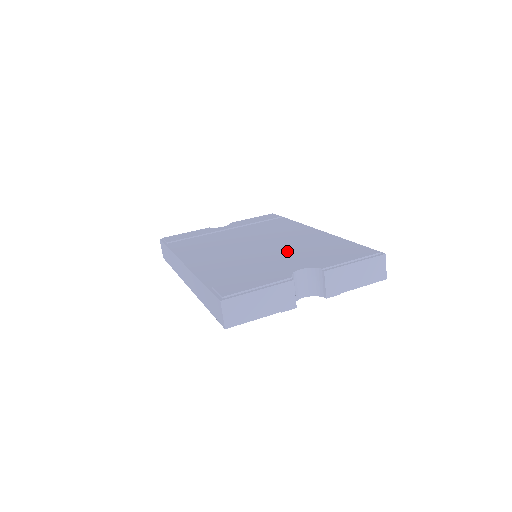
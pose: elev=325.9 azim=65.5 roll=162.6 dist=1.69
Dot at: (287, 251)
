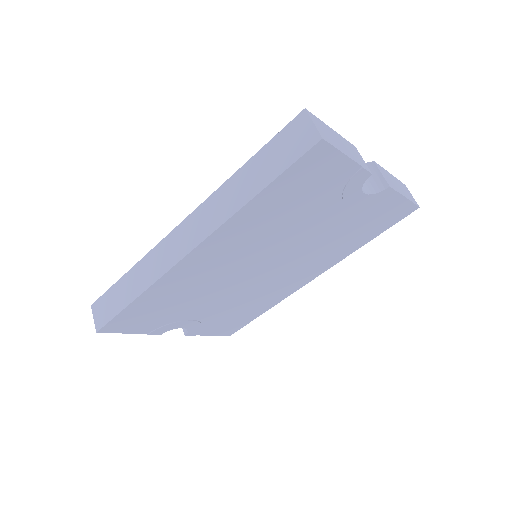
Dot at: occluded
